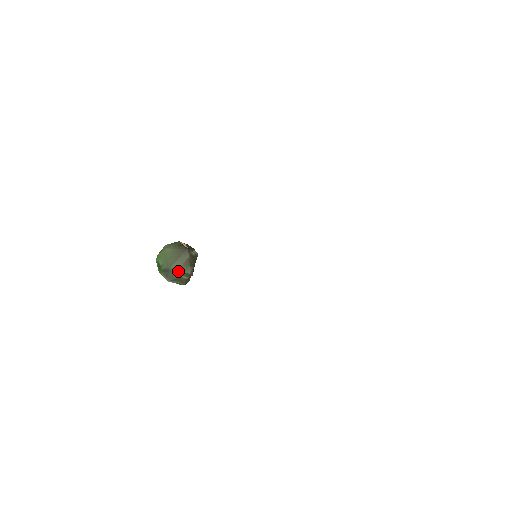
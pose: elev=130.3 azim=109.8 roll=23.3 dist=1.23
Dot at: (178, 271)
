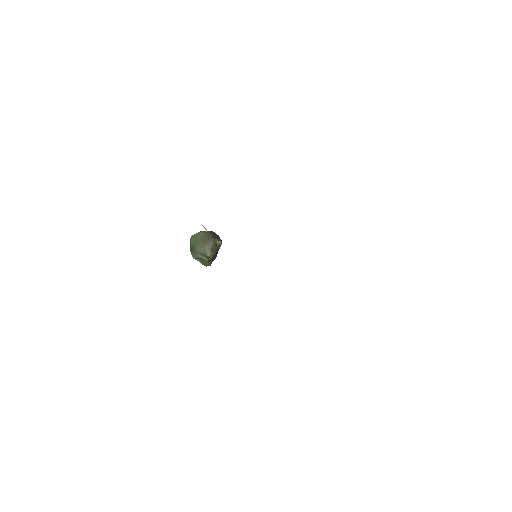
Dot at: (201, 251)
